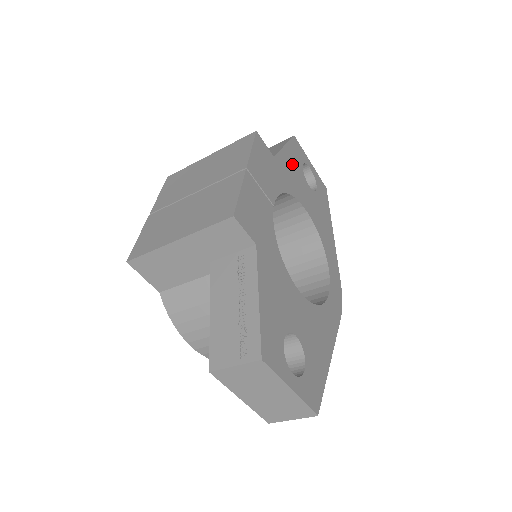
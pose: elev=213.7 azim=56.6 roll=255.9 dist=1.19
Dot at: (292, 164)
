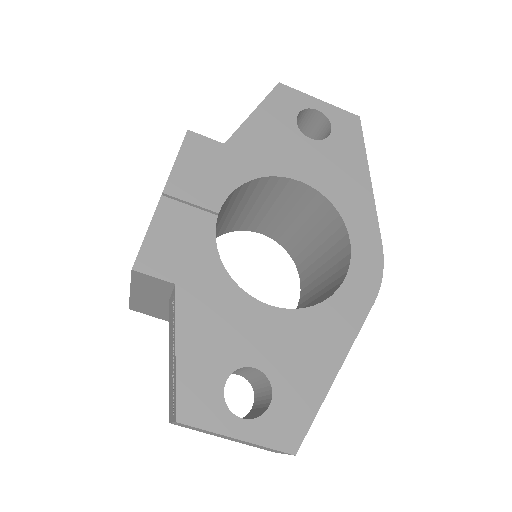
Dot at: (269, 129)
